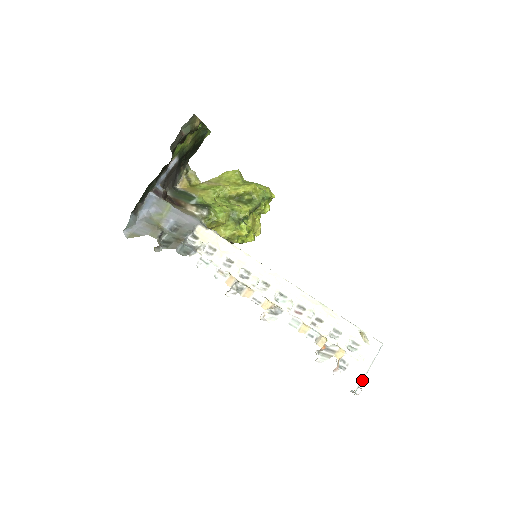
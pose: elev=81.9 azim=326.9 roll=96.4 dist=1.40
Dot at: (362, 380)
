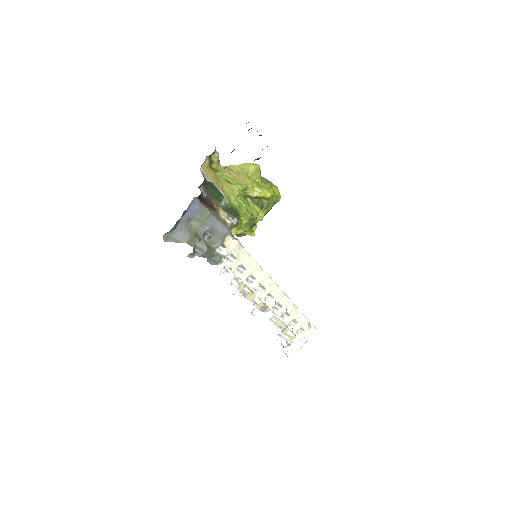
Dot at: occluded
